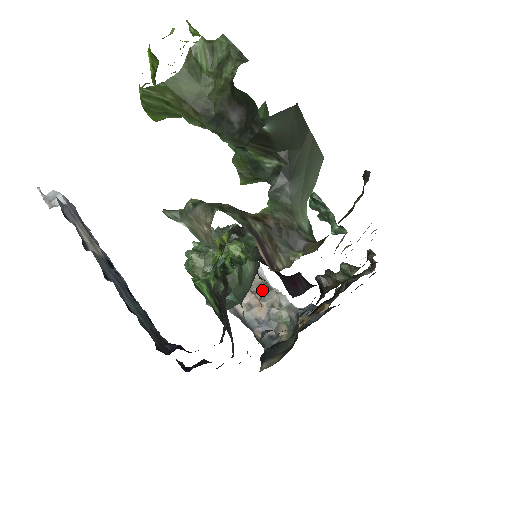
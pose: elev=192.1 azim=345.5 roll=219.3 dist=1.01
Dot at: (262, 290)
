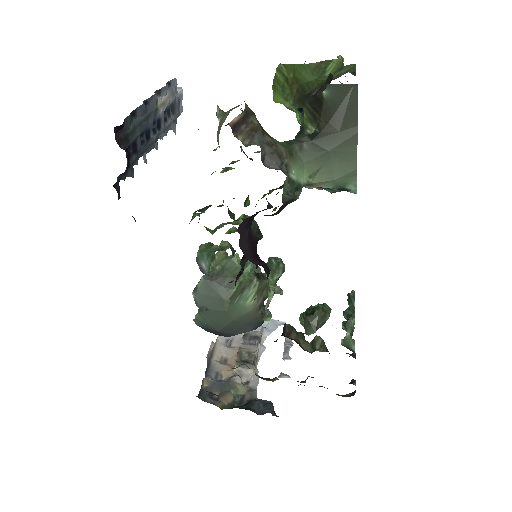
Dot at: (246, 358)
